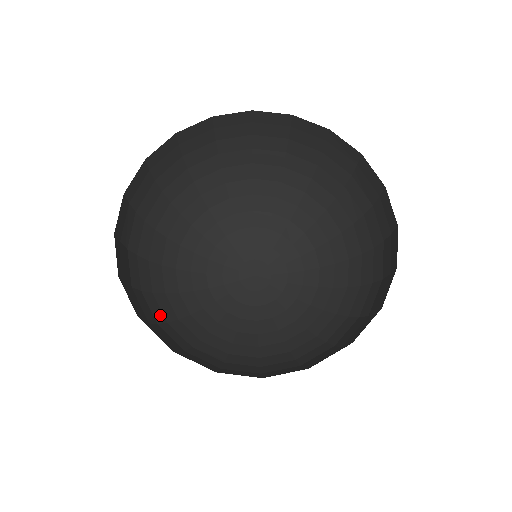
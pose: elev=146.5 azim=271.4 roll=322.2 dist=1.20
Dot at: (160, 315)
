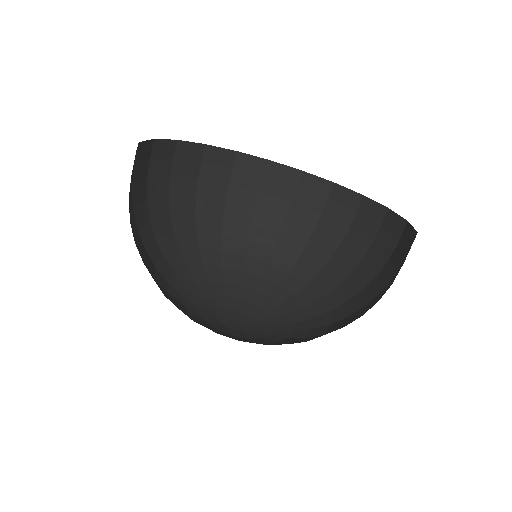
Dot at: occluded
